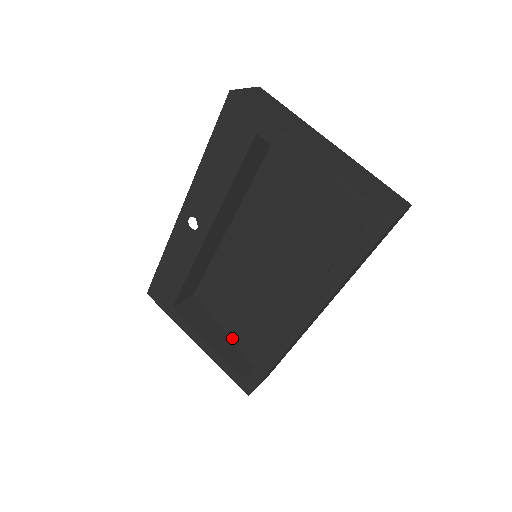
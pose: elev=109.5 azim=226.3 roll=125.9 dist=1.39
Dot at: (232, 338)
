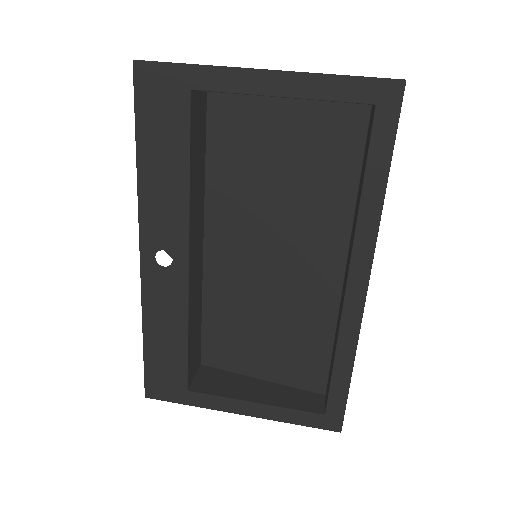
Dot at: (276, 382)
